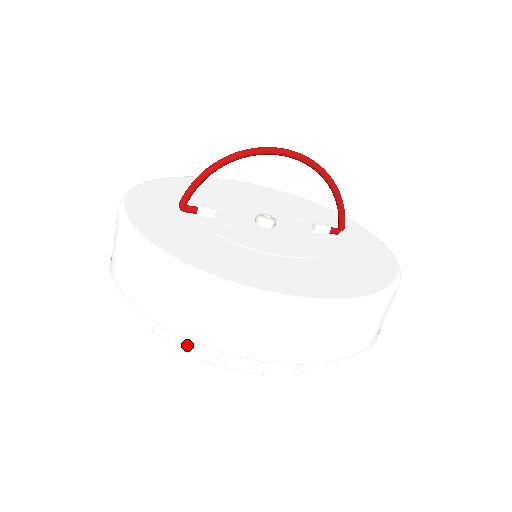
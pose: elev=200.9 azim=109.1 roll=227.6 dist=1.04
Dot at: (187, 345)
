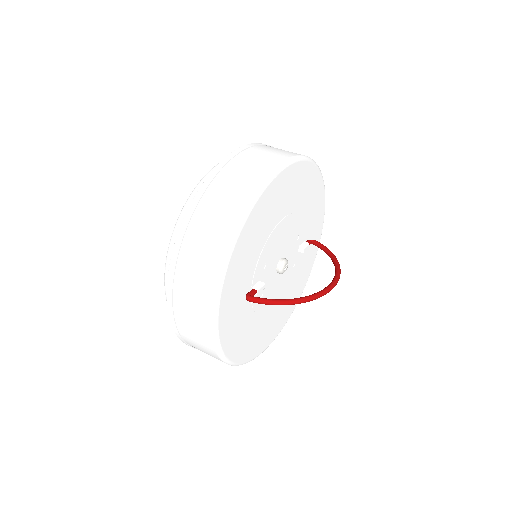
Dot at: occluded
